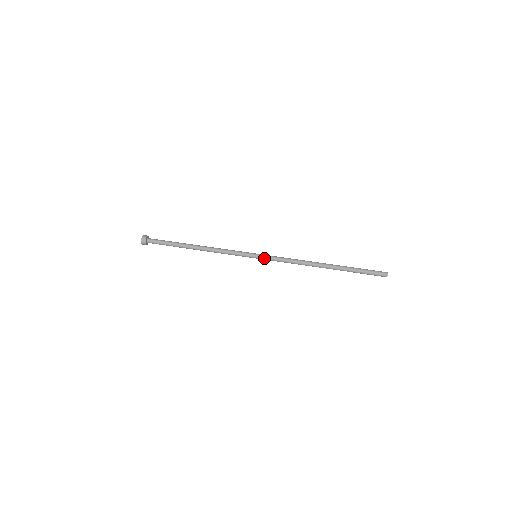
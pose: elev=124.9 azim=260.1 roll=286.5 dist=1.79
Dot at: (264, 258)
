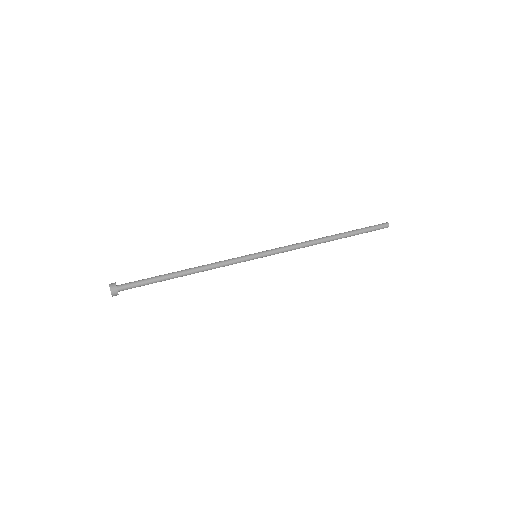
Dot at: (266, 255)
